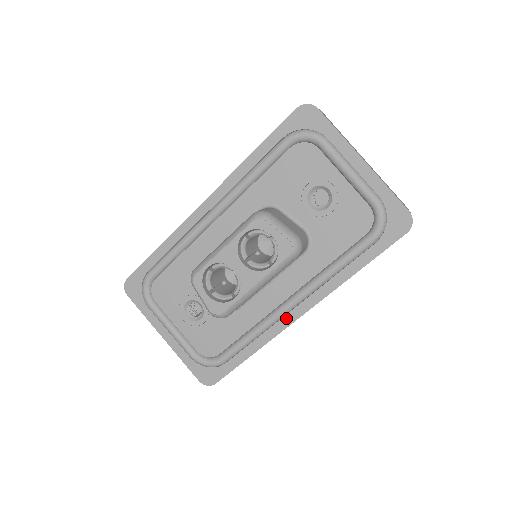
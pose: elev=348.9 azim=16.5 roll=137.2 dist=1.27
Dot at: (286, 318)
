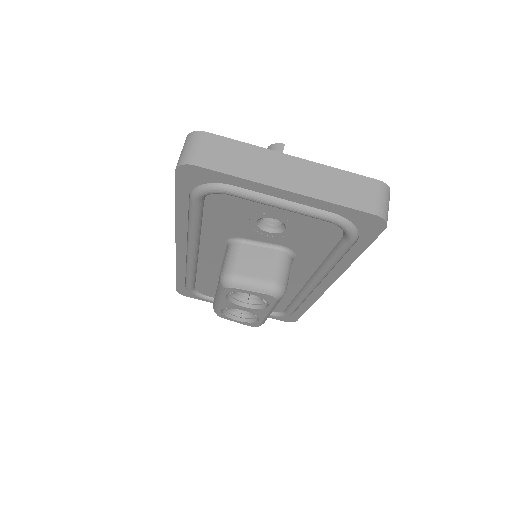
Dot at: (317, 290)
